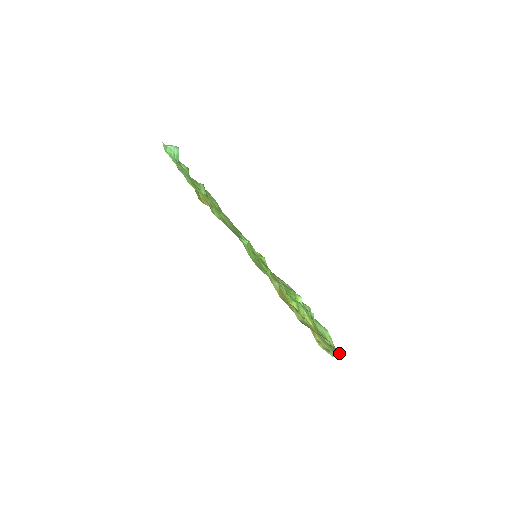
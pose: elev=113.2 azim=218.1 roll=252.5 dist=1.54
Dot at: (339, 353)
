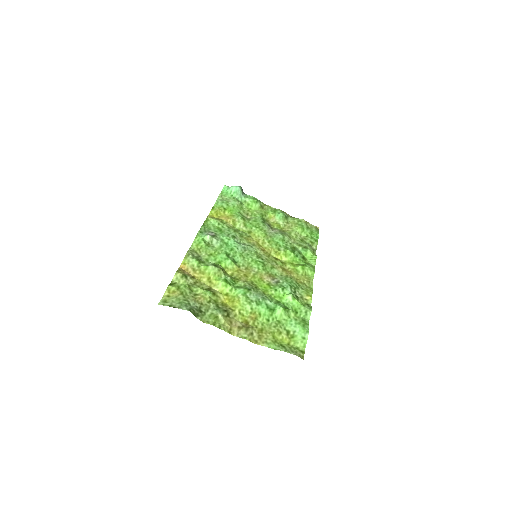
Dot at: (283, 349)
